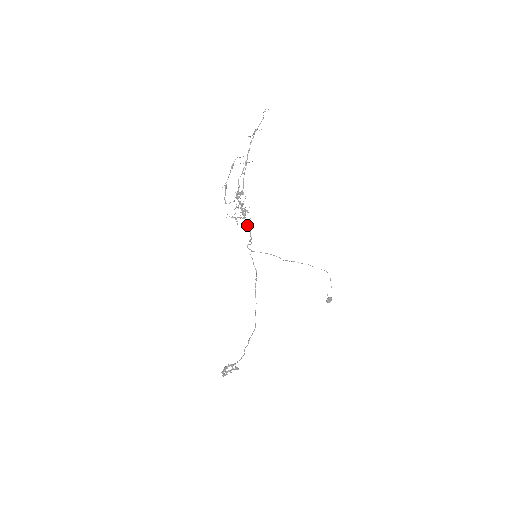
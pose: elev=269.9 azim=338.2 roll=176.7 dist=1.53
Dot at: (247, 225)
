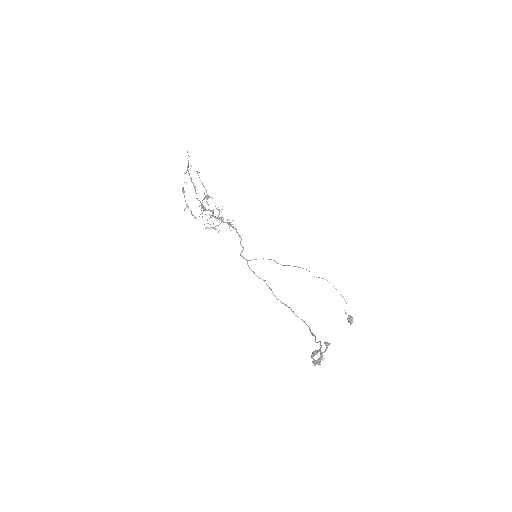
Dot at: (229, 225)
